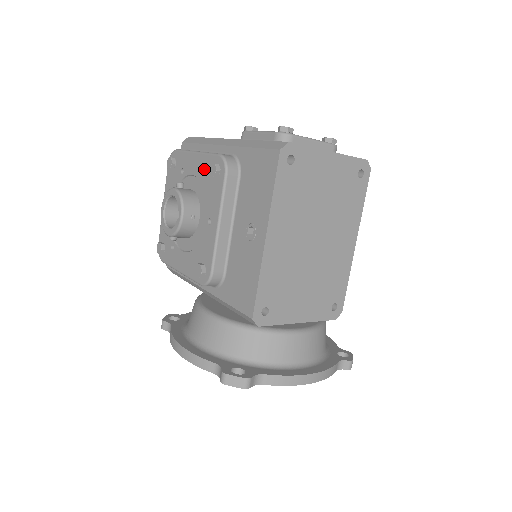
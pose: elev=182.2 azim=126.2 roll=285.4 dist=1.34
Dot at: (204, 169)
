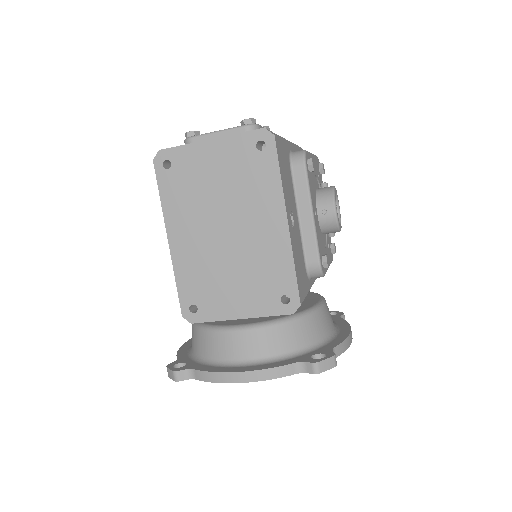
Dot at: occluded
